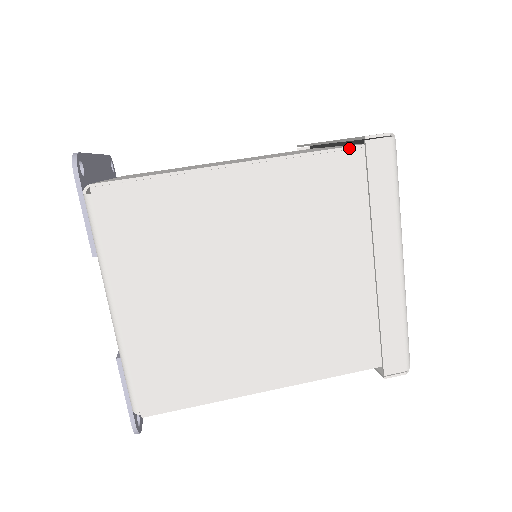
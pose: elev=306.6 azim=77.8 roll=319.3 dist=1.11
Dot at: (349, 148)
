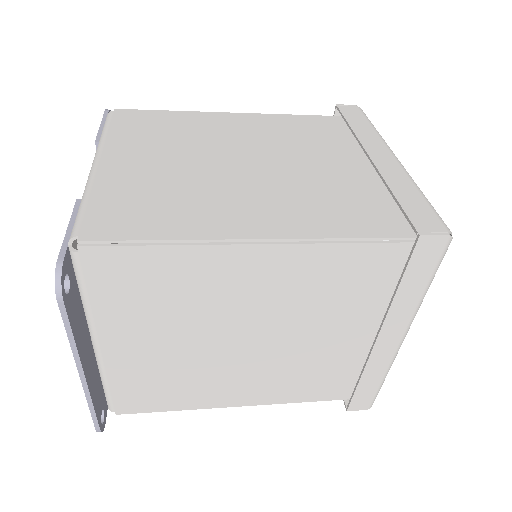
Dot at: (326, 118)
